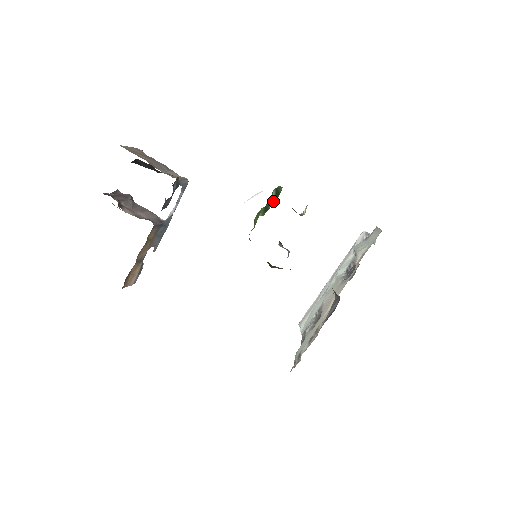
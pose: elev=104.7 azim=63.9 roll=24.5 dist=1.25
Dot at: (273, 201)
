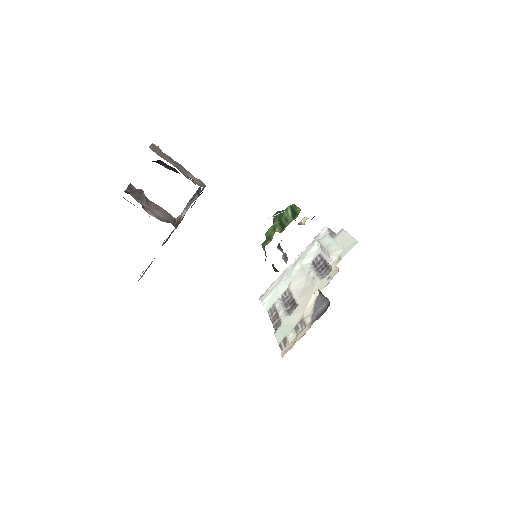
Dot at: (291, 220)
